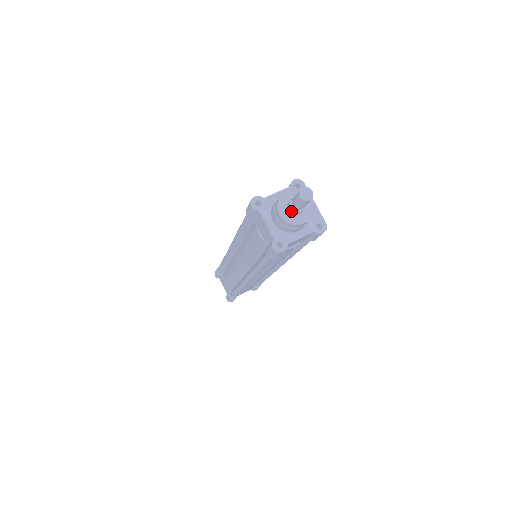
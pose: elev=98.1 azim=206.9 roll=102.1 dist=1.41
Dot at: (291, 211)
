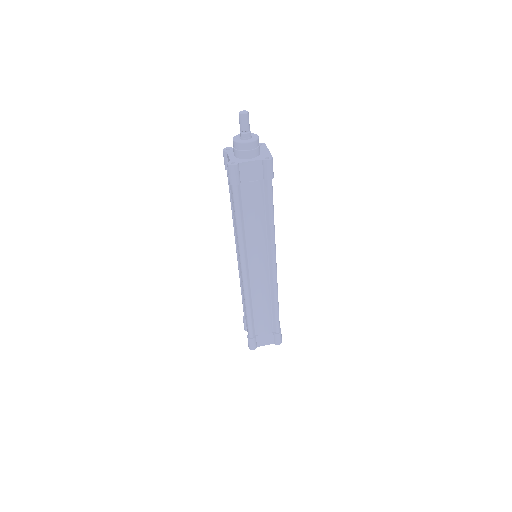
Dot at: (241, 137)
